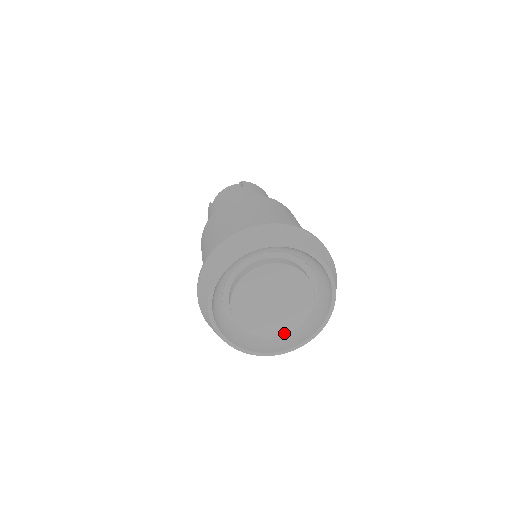
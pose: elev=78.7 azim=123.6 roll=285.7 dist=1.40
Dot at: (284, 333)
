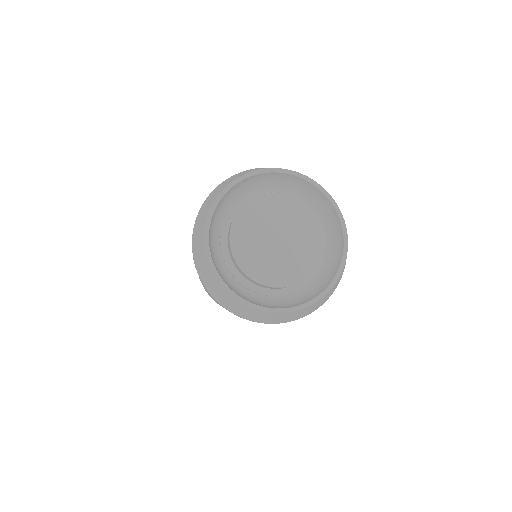
Dot at: (307, 273)
